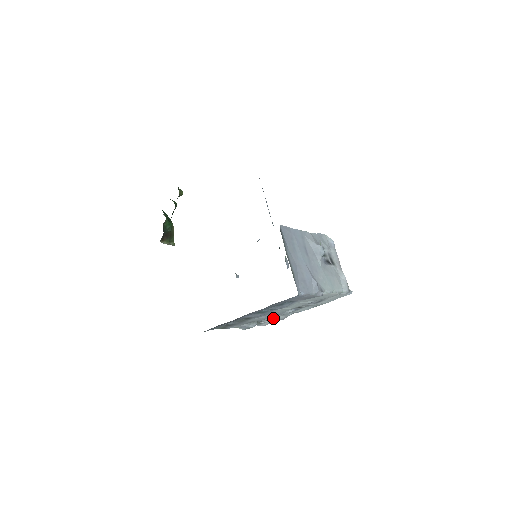
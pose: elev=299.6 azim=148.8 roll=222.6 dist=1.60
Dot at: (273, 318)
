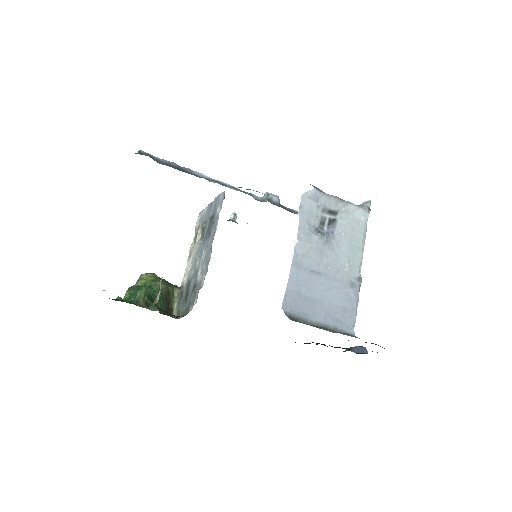
Dot at: occluded
